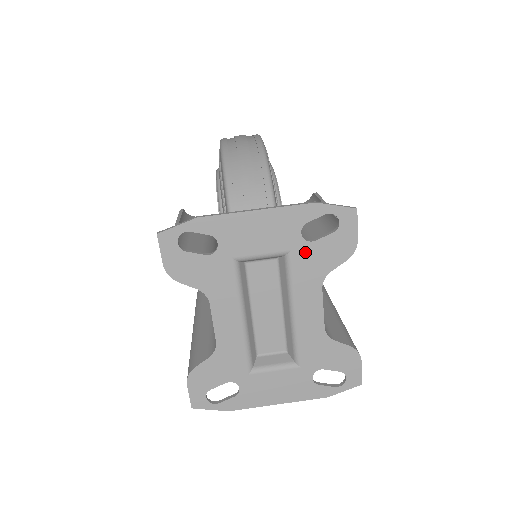
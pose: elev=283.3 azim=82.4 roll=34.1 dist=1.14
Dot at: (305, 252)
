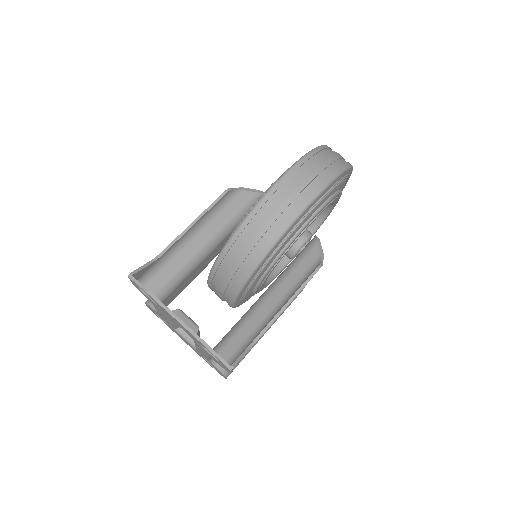
Dot at: (202, 347)
